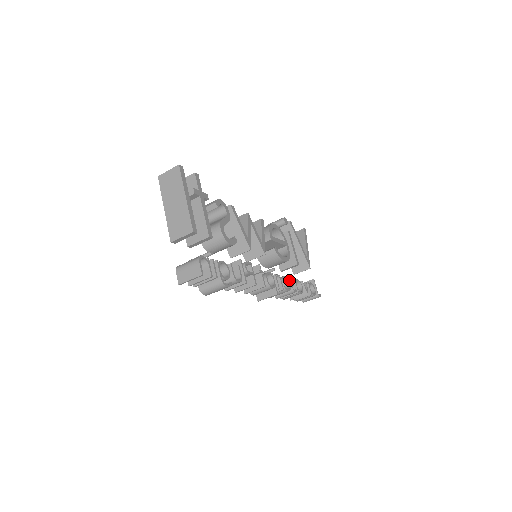
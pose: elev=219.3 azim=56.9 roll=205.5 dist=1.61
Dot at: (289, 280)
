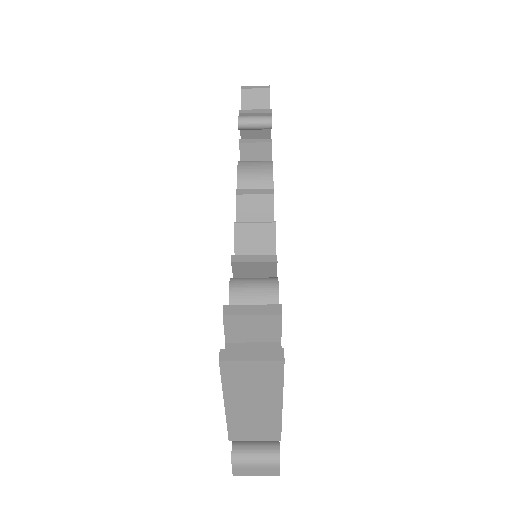
Dot at: occluded
